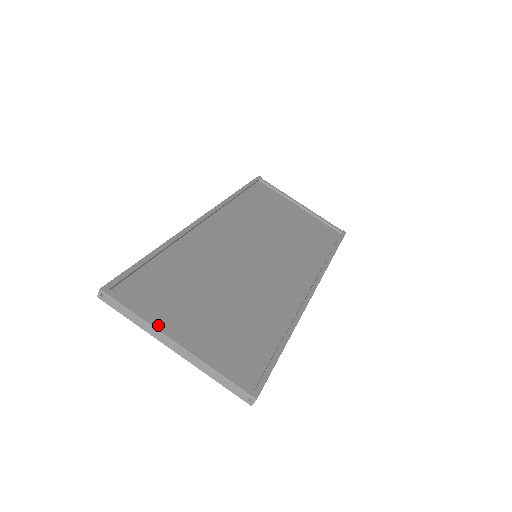
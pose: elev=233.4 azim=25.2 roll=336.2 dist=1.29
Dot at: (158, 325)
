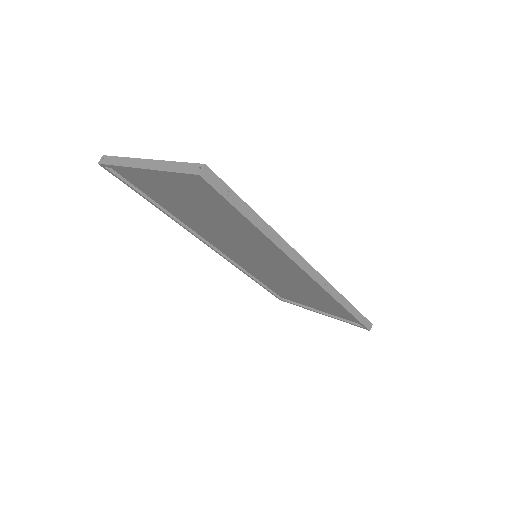
Dot at: occluded
